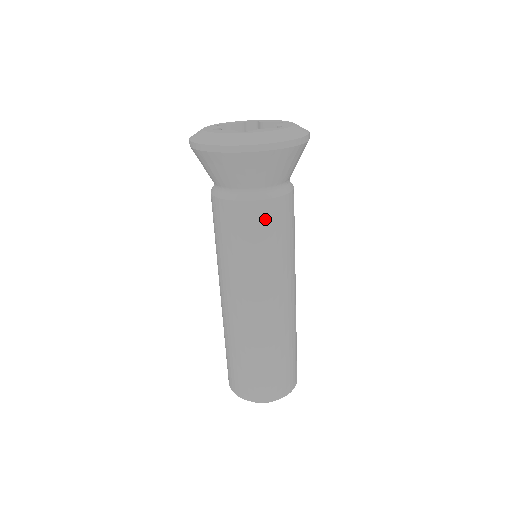
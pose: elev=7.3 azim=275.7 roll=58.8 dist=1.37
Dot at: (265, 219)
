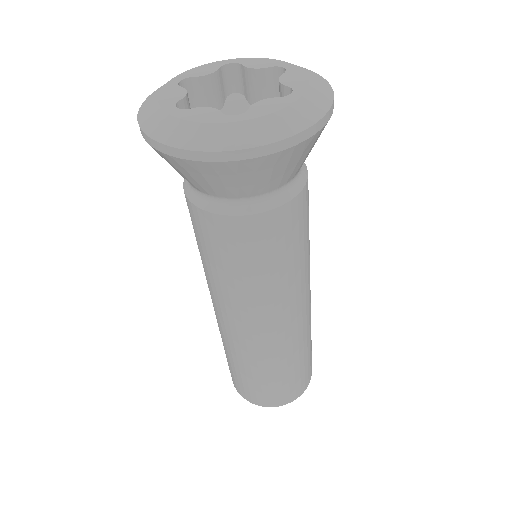
Dot at: (211, 234)
